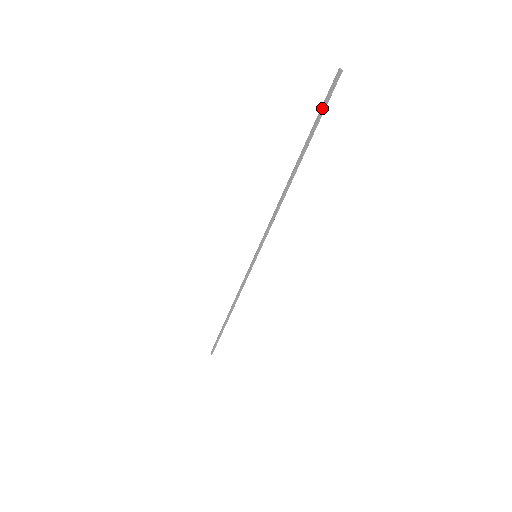
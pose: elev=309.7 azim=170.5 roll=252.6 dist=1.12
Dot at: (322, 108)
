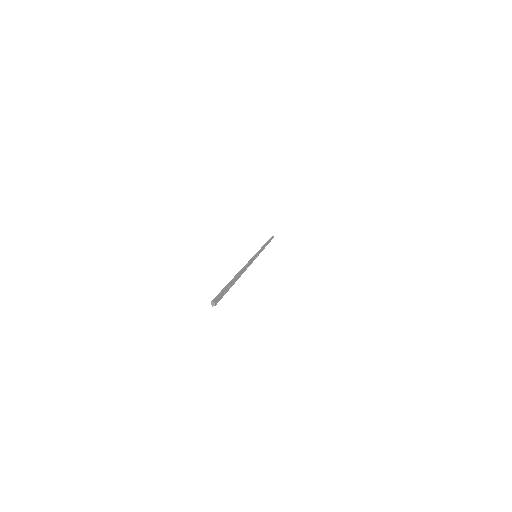
Dot at: occluded
